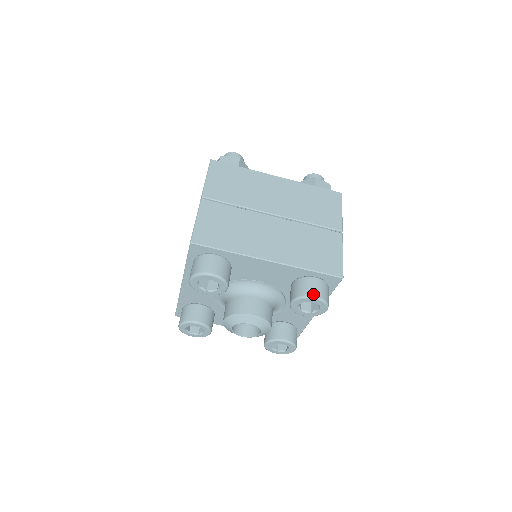
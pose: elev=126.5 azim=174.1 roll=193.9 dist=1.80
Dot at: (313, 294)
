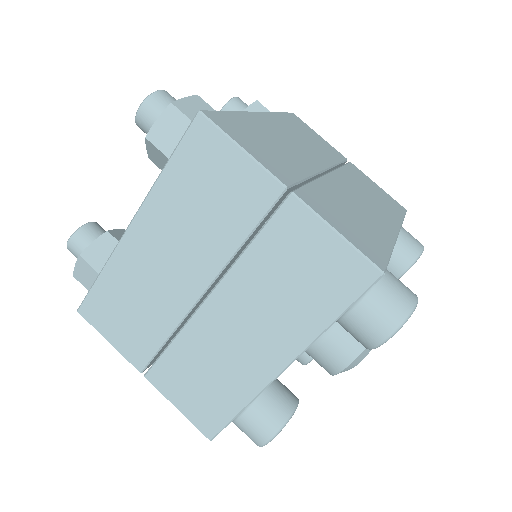
Dot at: (421, 246)
